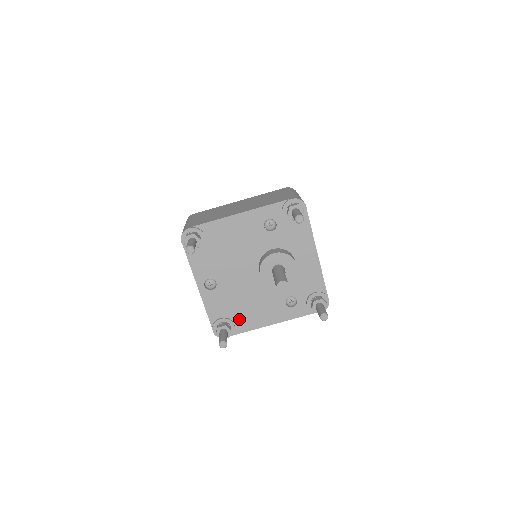
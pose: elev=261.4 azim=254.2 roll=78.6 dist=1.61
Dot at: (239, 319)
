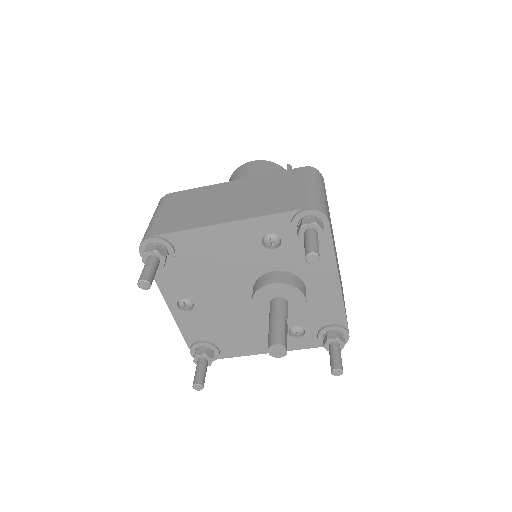
Dot at: (225, 344)
